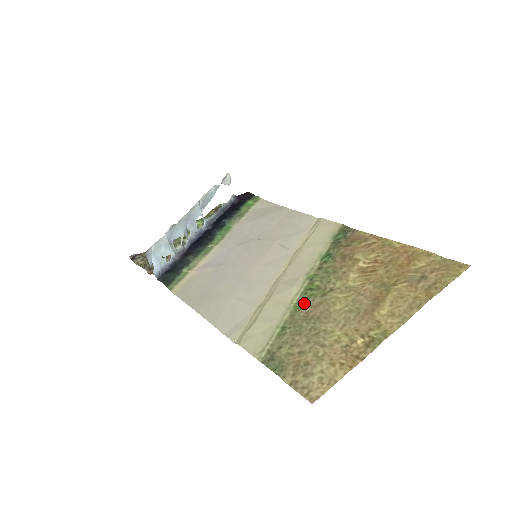
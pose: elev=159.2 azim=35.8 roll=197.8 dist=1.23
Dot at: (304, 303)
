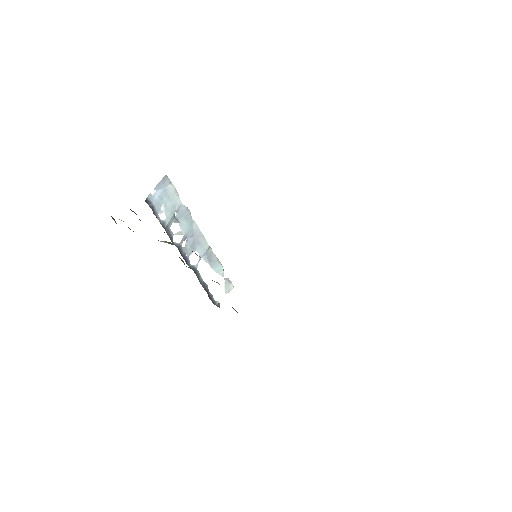
Dot at: occluded
